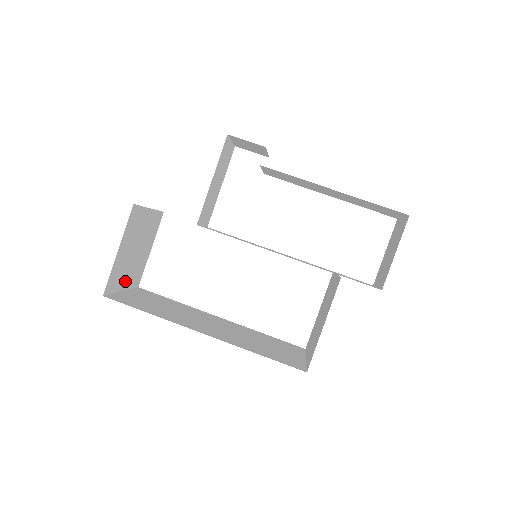
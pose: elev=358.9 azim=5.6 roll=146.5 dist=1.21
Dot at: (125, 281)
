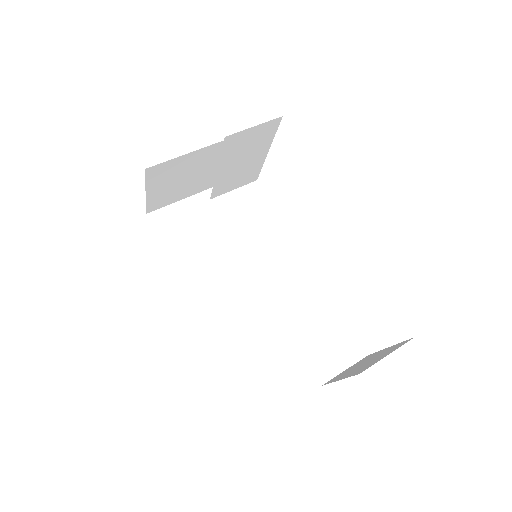
Dot at: (183, 194)
